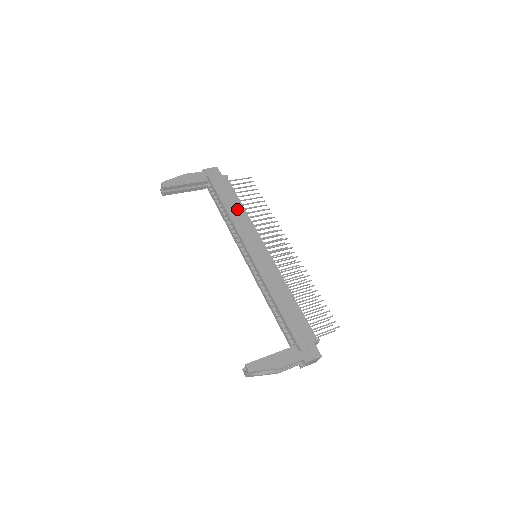
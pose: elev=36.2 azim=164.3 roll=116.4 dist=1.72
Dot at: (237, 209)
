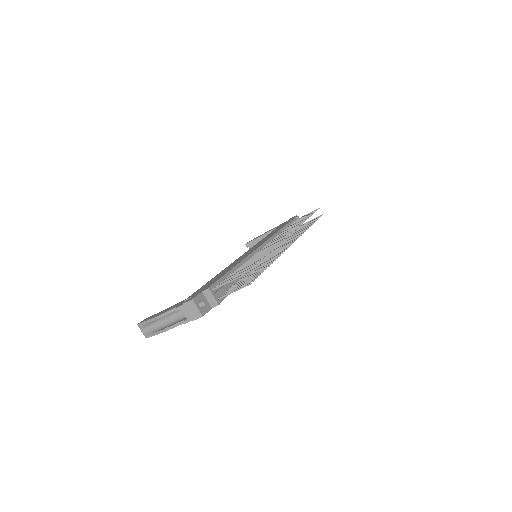
Dot at: (275, 231)
